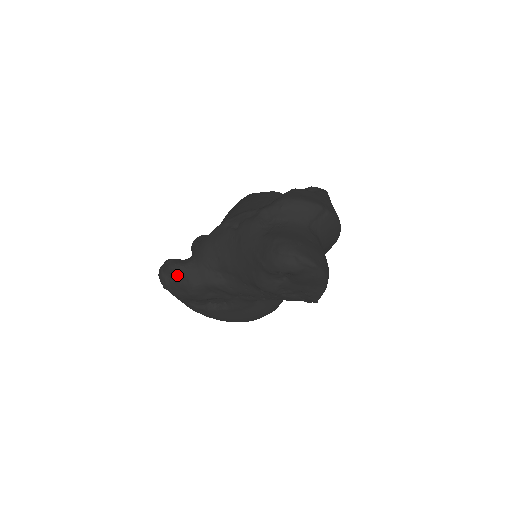
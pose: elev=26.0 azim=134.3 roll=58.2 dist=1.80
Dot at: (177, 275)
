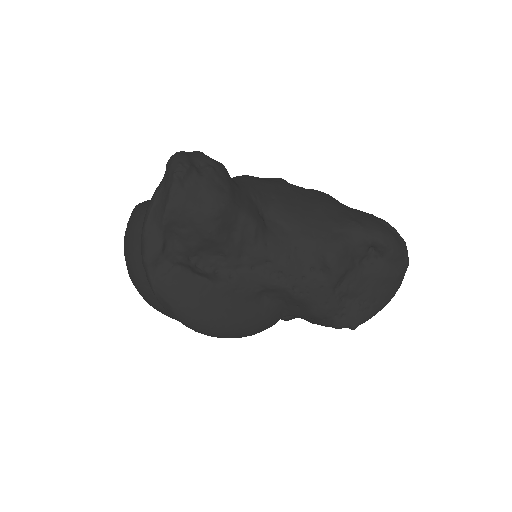
Dot at: (216, 172)
